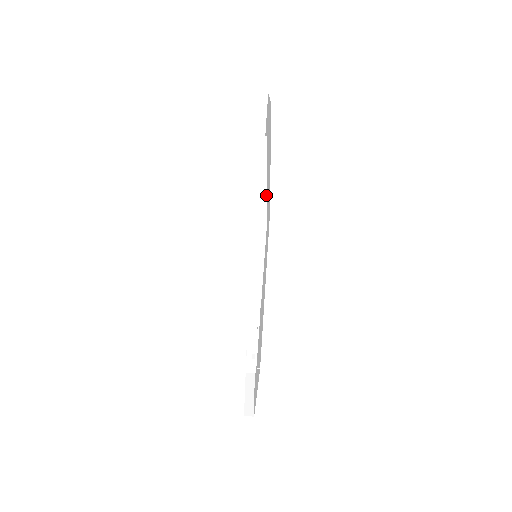
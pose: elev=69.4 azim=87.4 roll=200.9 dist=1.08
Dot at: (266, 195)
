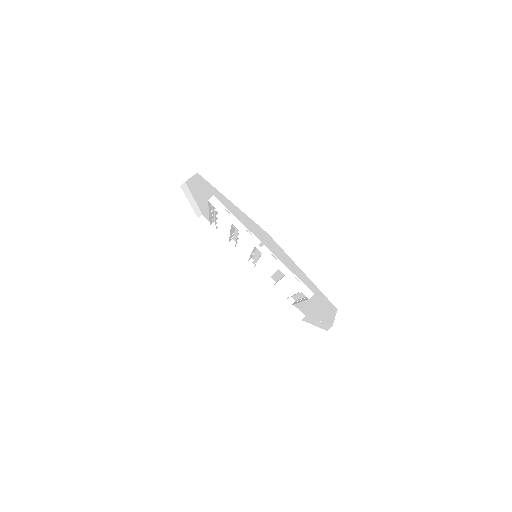
Dot at: occluded
